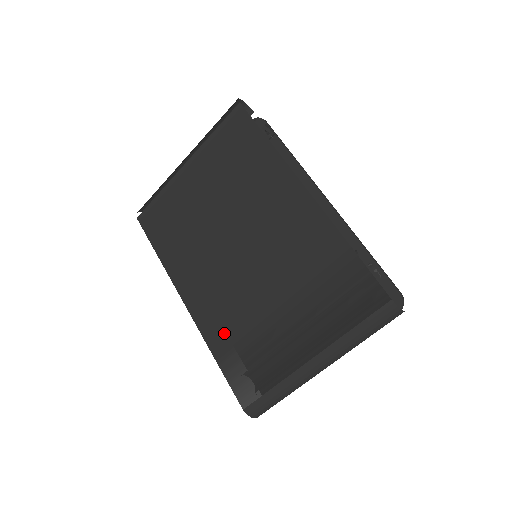
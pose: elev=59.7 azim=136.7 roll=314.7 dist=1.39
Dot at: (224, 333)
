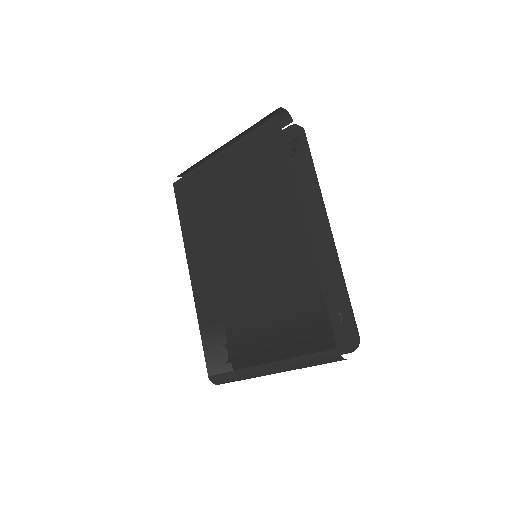
Dot at: (211, 312)
